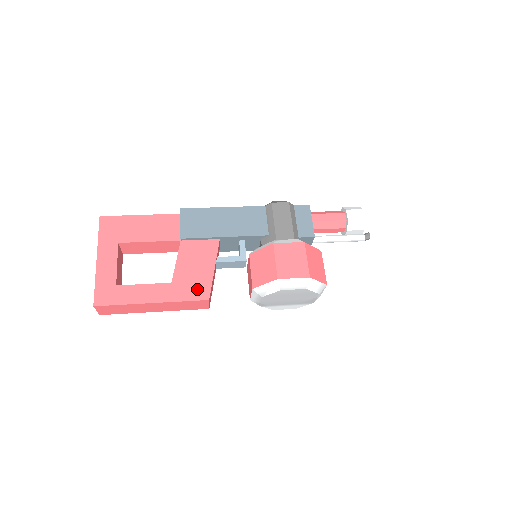
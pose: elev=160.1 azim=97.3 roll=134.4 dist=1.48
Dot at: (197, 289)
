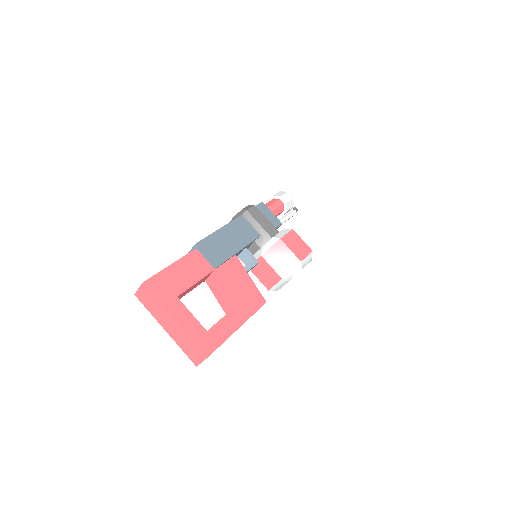
Dot at: (254, 299)
